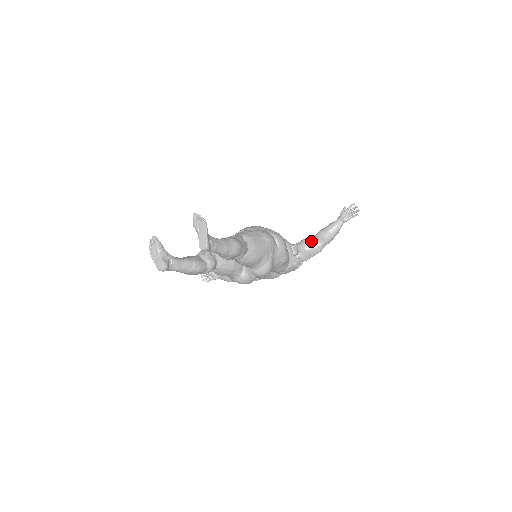
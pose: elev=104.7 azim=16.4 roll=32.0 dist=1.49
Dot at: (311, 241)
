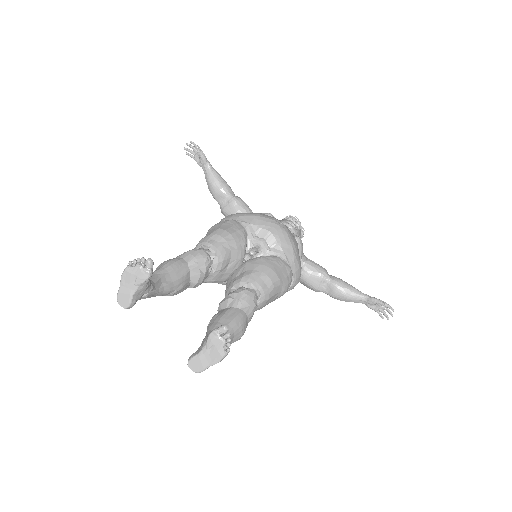
Dot at: (320, 281)
